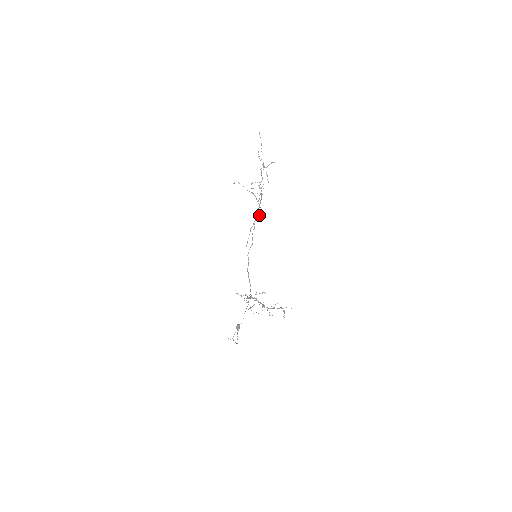
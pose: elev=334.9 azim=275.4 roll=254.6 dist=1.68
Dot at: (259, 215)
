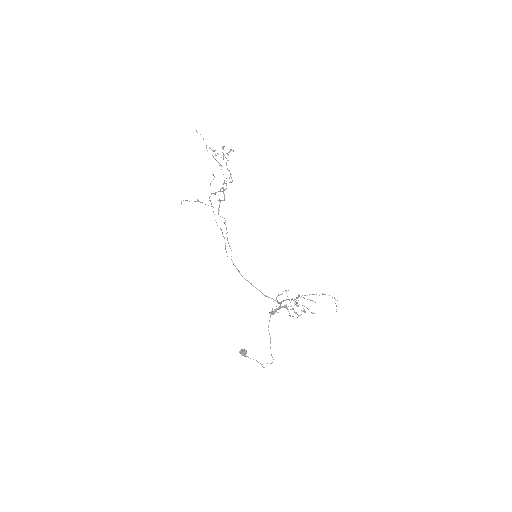
Dot at: occluded
